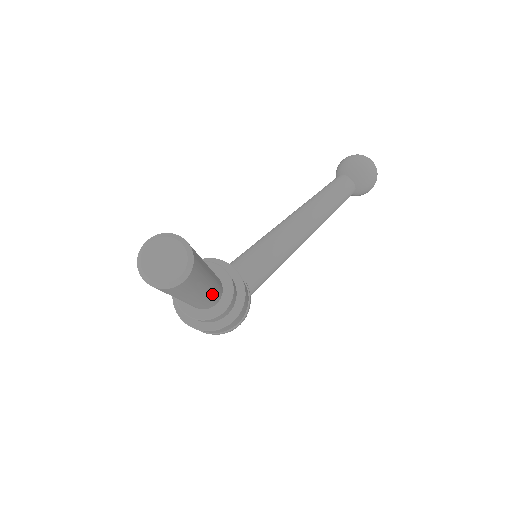
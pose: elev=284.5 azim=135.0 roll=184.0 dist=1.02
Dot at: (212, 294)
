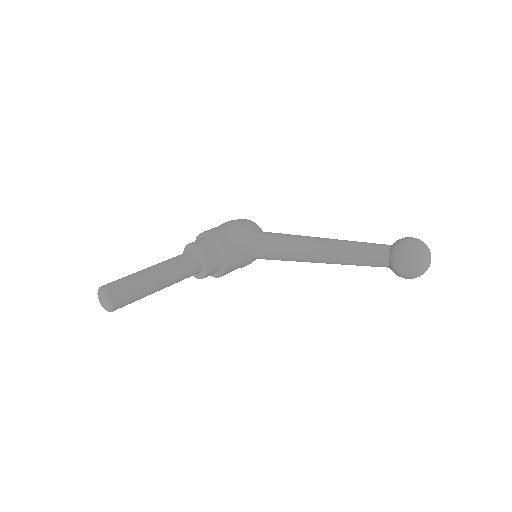
Dot at: occluded
